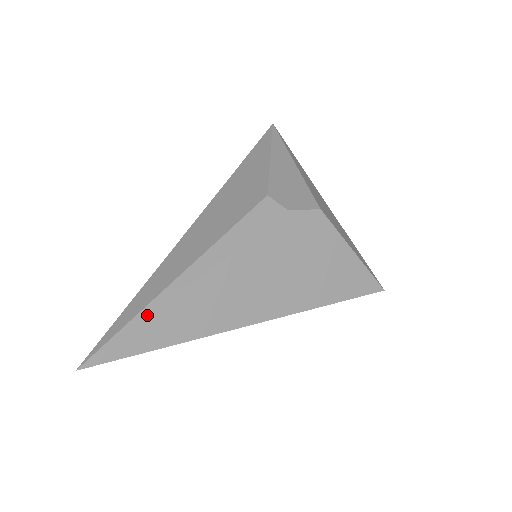
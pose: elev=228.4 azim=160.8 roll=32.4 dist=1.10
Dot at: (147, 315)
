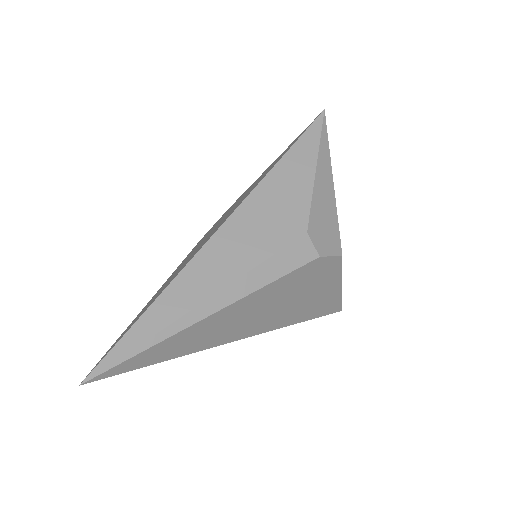
Dot at: (162, 339)
